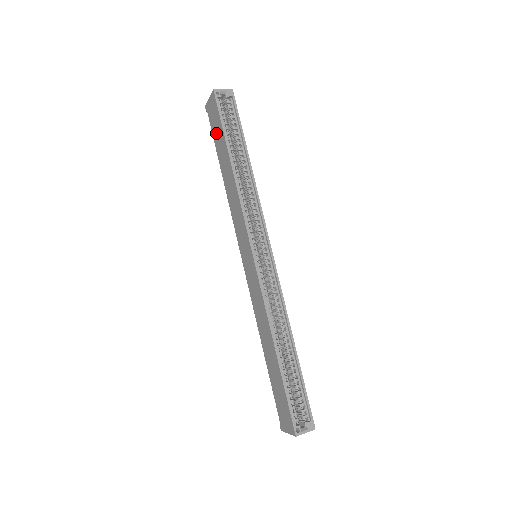
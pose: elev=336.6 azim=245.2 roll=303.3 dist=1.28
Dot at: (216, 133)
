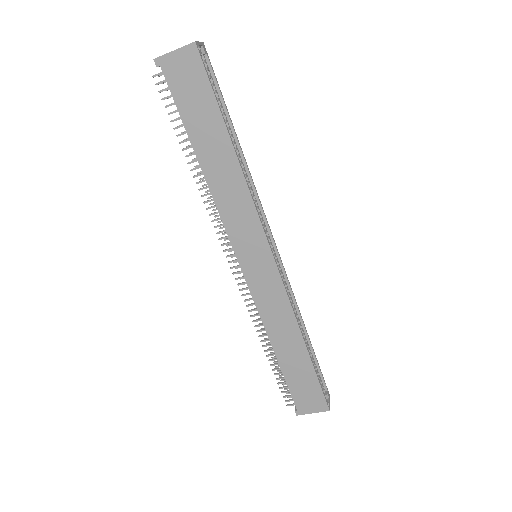
Dot at: (191, 105)
